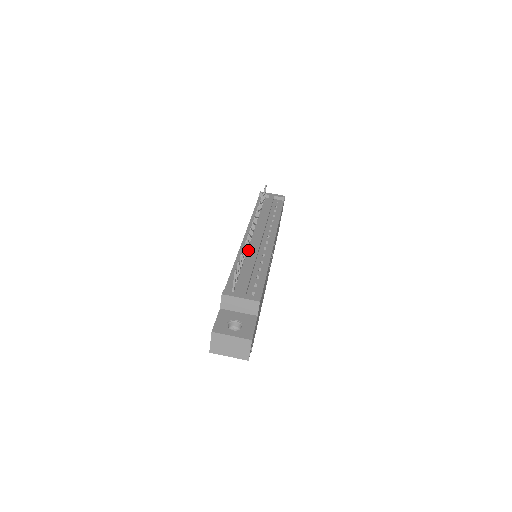
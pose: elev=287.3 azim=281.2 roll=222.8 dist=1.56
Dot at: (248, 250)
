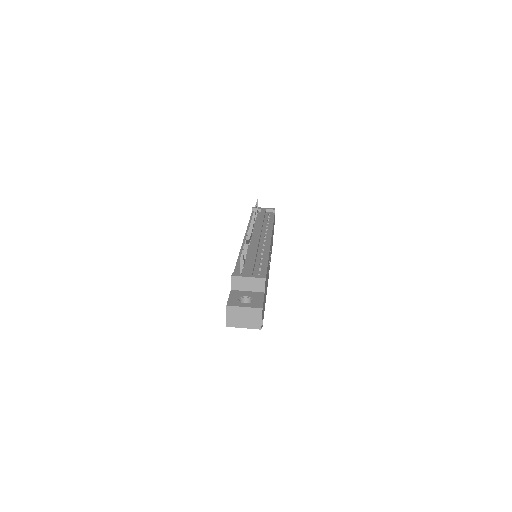
Dot at: (249, 247)
